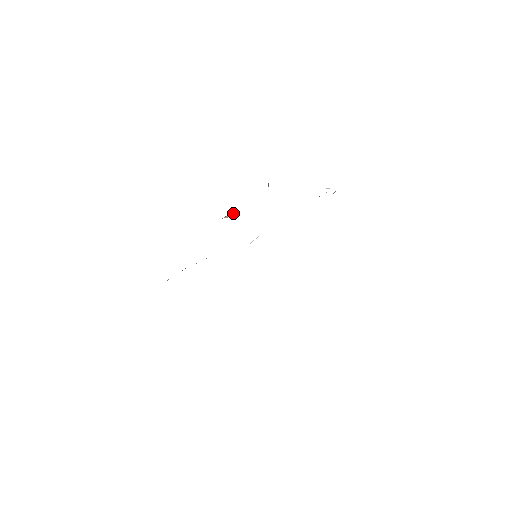
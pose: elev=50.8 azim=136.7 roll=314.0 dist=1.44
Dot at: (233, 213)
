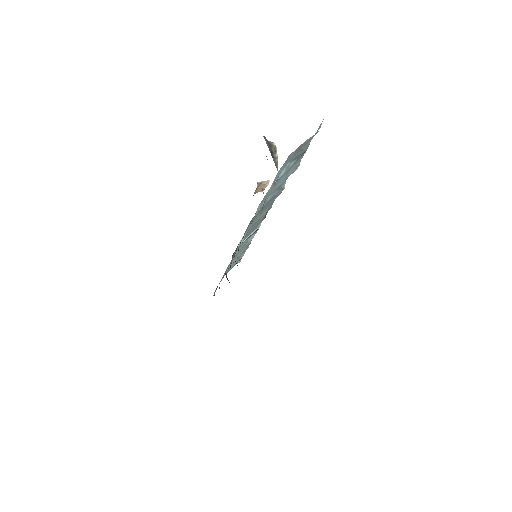
Dot at: (265, 185)
